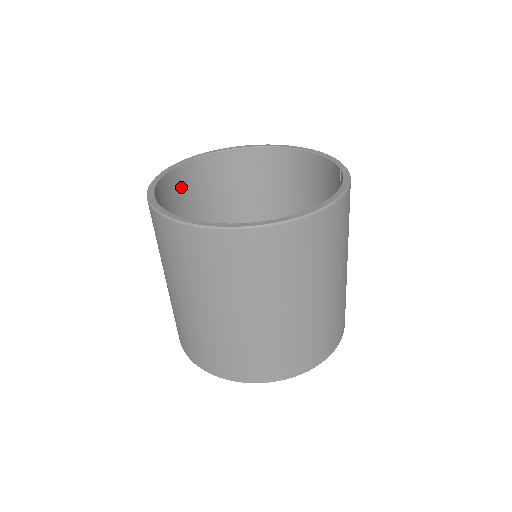
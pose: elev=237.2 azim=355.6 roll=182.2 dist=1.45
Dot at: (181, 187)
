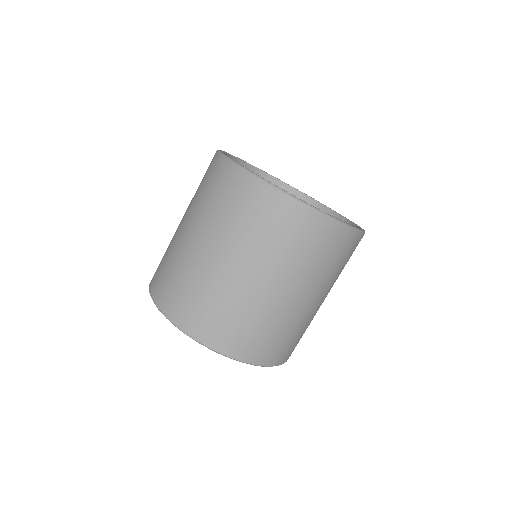
Dot at: occluded
